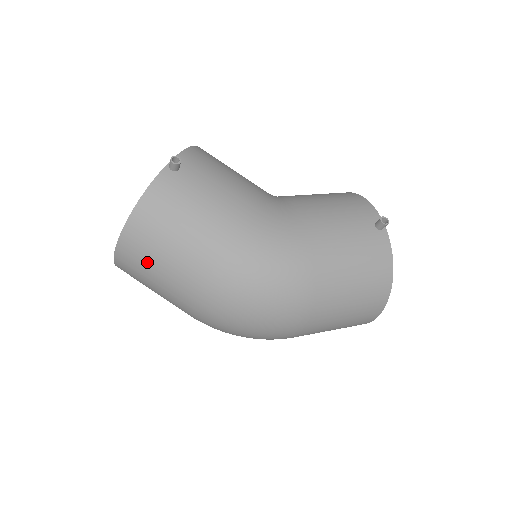
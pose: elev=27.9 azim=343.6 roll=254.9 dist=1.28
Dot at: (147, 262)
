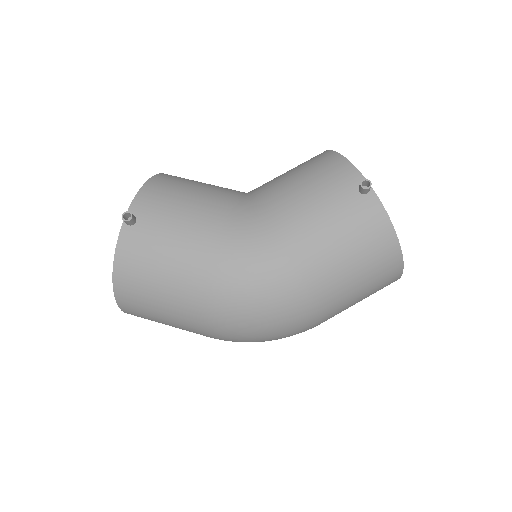
Dot at: (149, 313)
